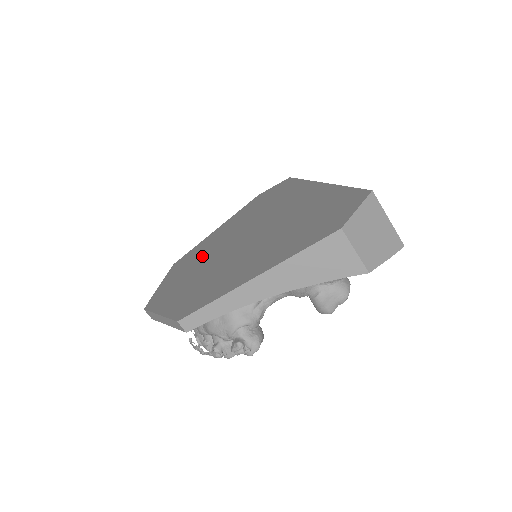
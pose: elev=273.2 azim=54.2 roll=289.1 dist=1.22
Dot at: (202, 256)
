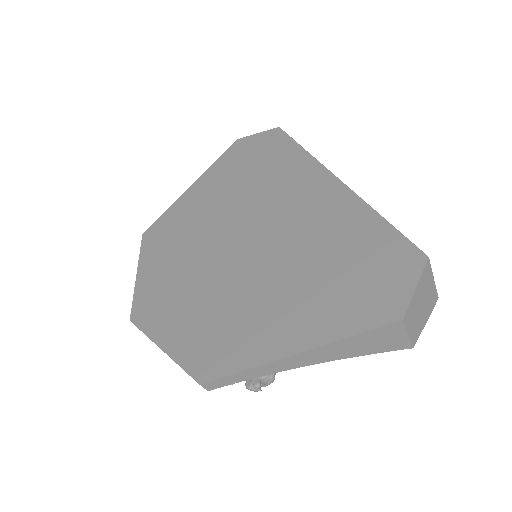
Dot at: (188, 245)
